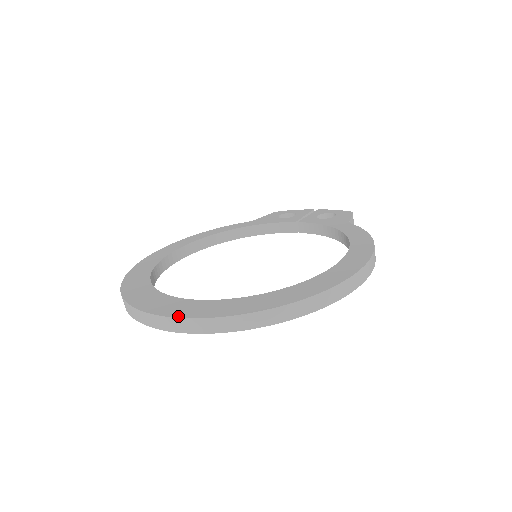
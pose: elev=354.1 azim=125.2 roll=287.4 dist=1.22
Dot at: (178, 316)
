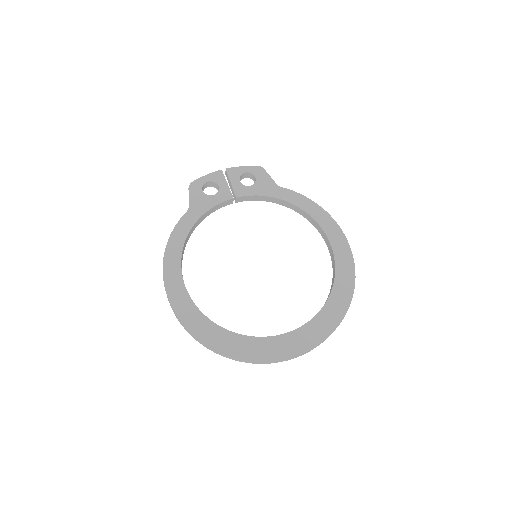
Dot at: (310, 348)
